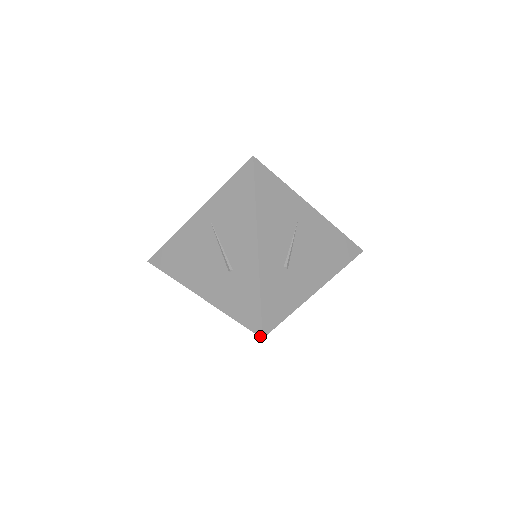
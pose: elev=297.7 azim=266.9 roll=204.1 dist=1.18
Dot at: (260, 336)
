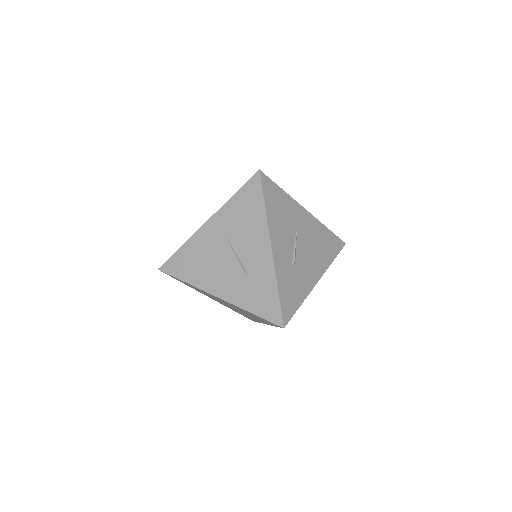
Dot at: (281, 326)
